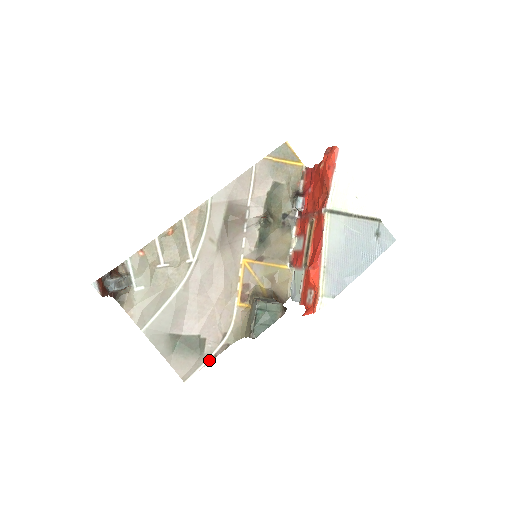
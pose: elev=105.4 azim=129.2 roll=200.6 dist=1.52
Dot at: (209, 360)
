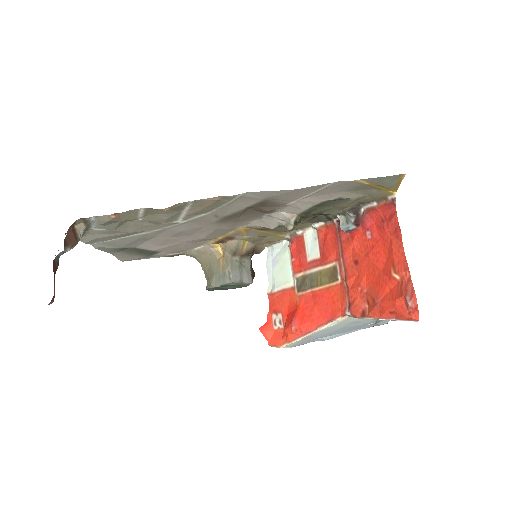
Dot at: (155, 257)
